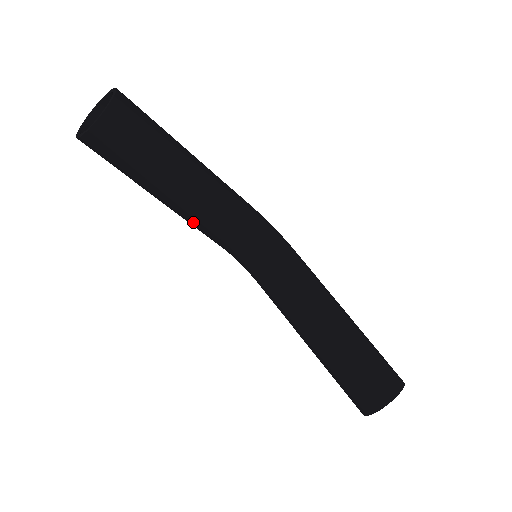
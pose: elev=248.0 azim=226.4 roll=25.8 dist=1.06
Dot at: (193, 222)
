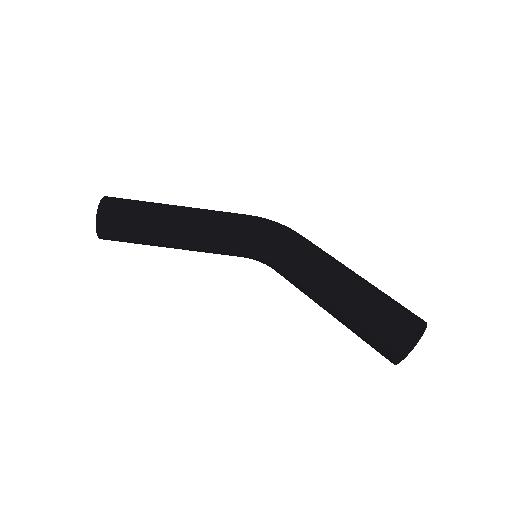
Dot at: occluded
